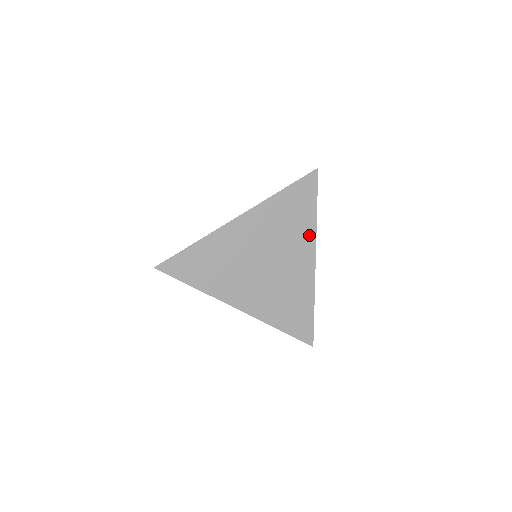
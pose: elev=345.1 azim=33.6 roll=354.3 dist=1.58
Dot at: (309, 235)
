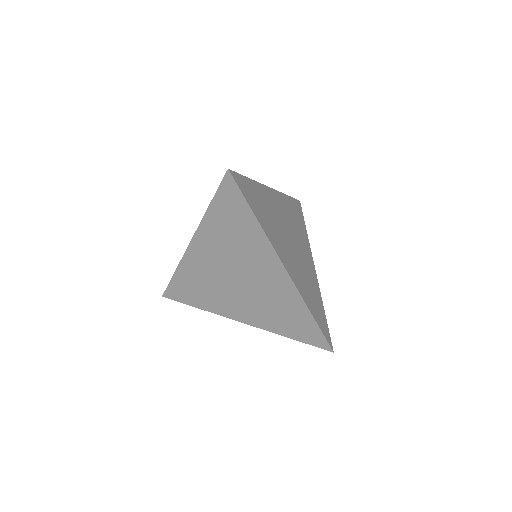
Dot at: (307, 243)
